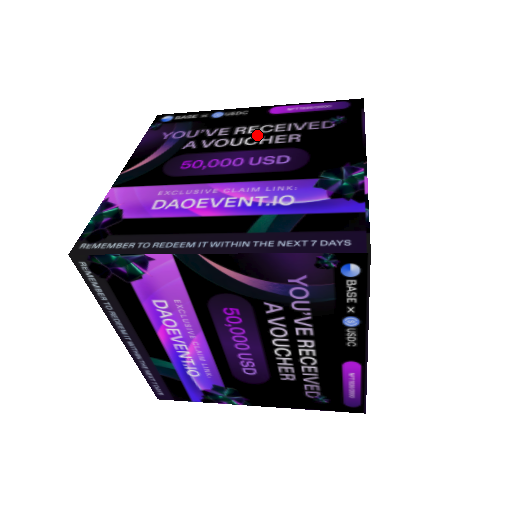
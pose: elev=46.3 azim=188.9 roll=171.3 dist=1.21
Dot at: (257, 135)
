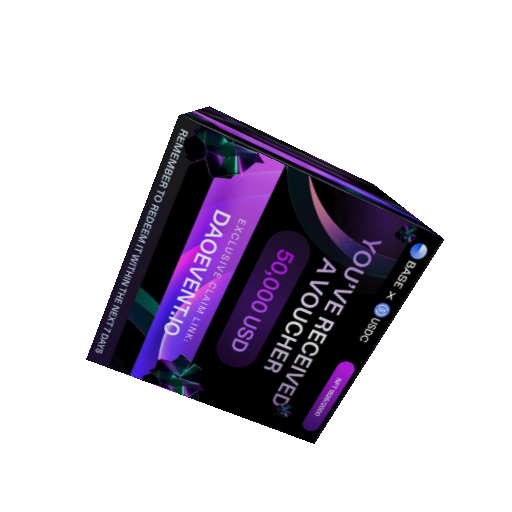
Dot at: (308, 157)
